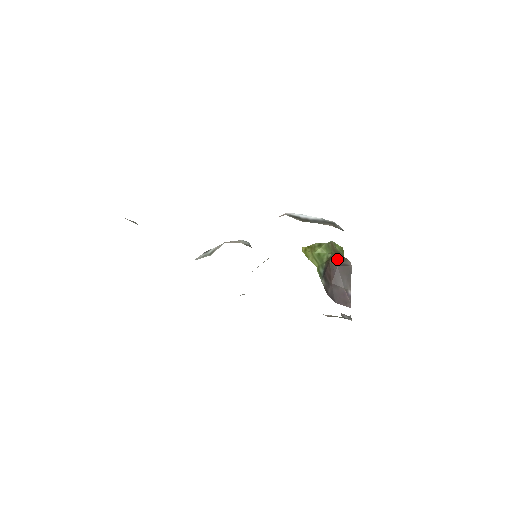
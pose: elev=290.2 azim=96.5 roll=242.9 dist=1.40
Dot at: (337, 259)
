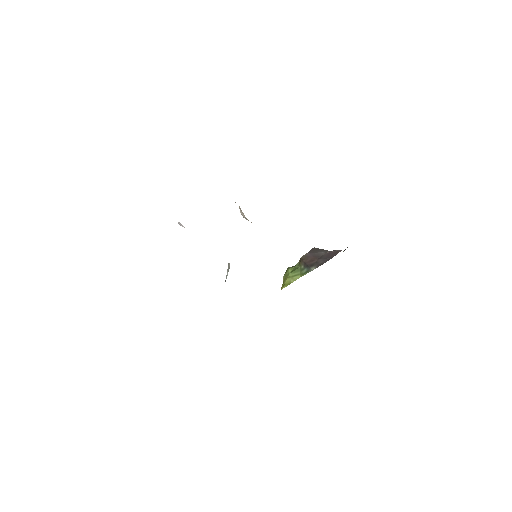
Dot at: occluded
